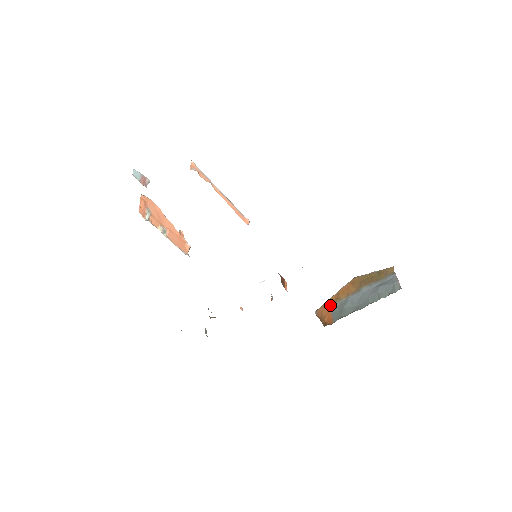
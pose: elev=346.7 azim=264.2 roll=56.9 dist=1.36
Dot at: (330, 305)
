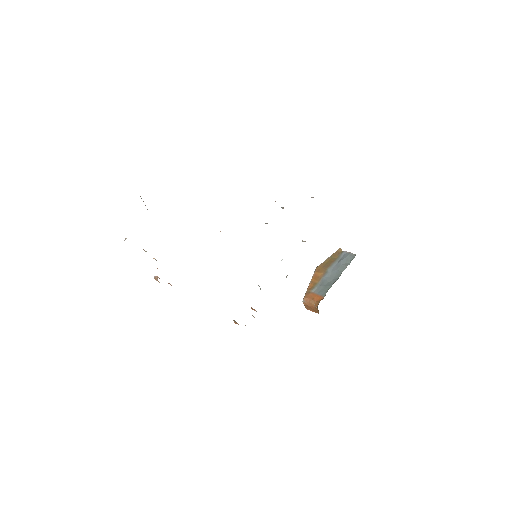
Dot at: (312, 290)
